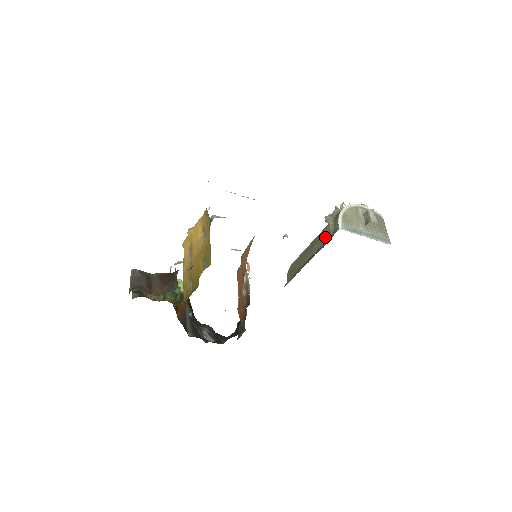
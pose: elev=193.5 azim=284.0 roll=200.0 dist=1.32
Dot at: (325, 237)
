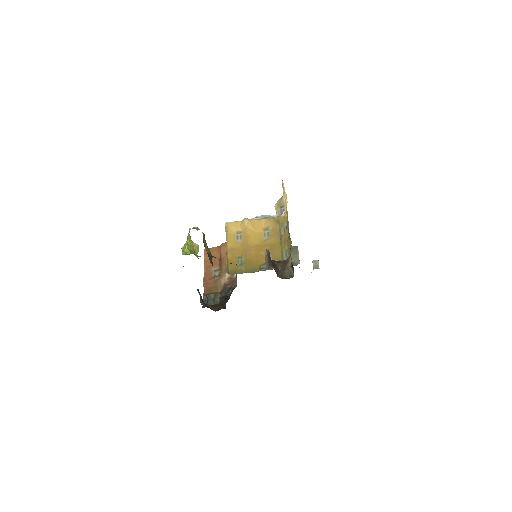
Dot at: occluded
